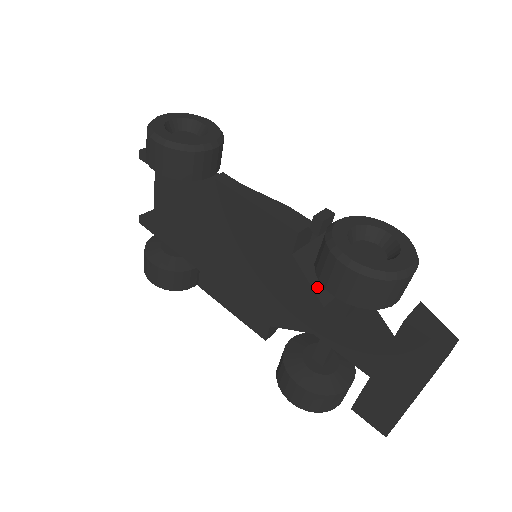
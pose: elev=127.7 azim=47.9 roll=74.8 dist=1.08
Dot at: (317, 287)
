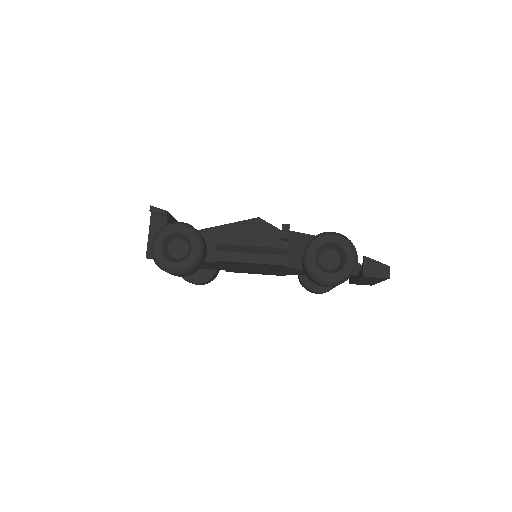
Dot at: occluded
